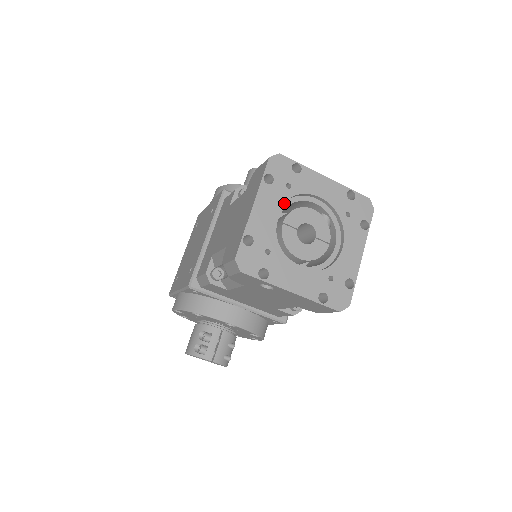
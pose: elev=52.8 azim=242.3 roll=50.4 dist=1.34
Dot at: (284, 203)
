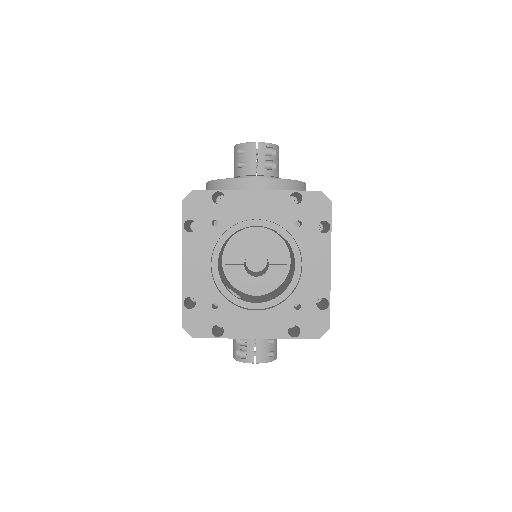
Dot at: (219, 242)
